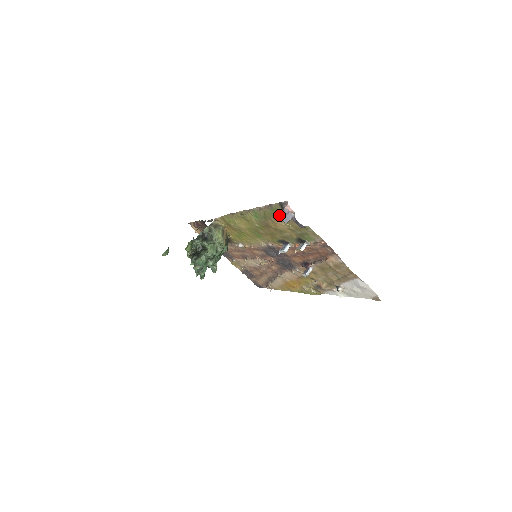
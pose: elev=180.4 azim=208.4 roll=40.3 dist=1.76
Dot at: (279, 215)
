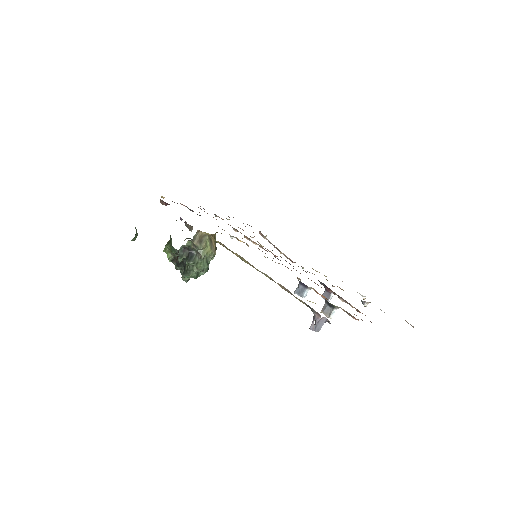
Dot at: (309, 328)
